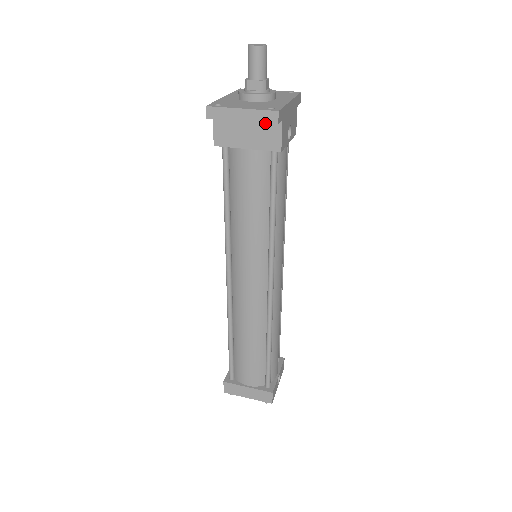
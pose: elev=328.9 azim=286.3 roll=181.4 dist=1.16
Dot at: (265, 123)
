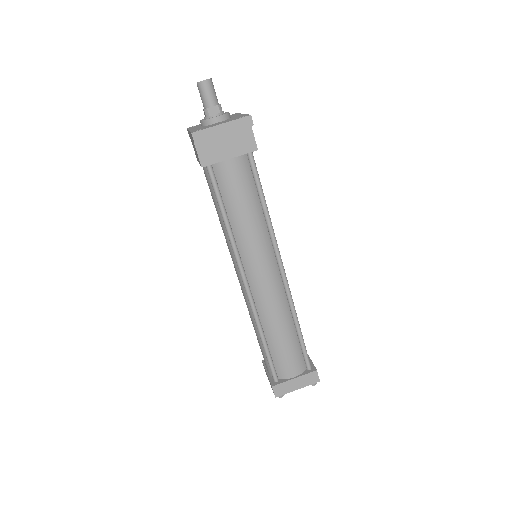
Dot at: (238, 132)
